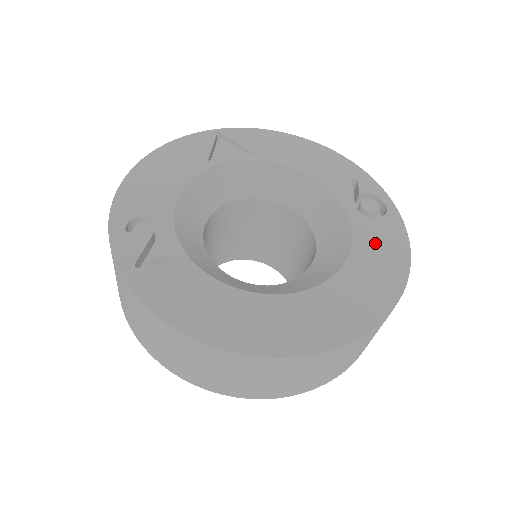
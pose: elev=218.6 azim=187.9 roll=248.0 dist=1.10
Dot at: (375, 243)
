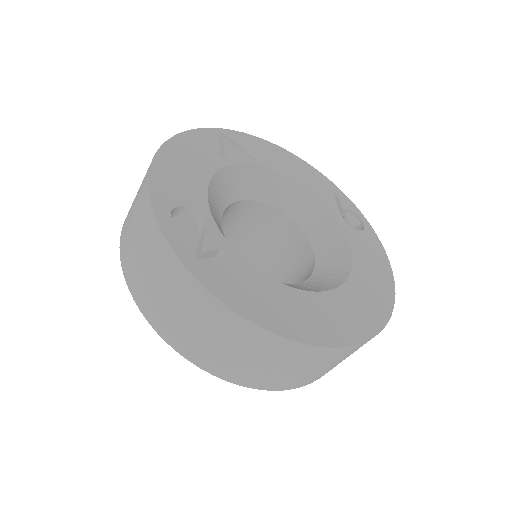
Dot at: (366, 252)
